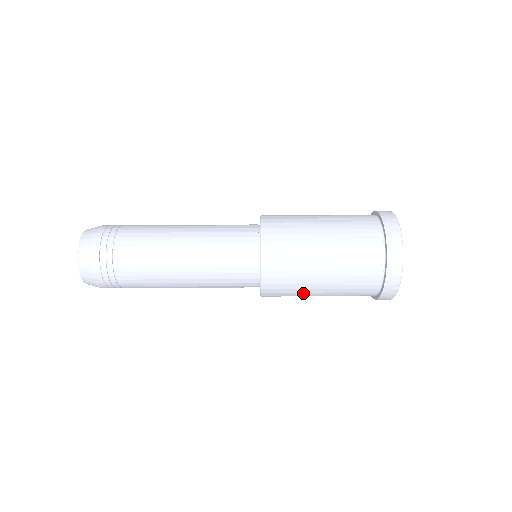
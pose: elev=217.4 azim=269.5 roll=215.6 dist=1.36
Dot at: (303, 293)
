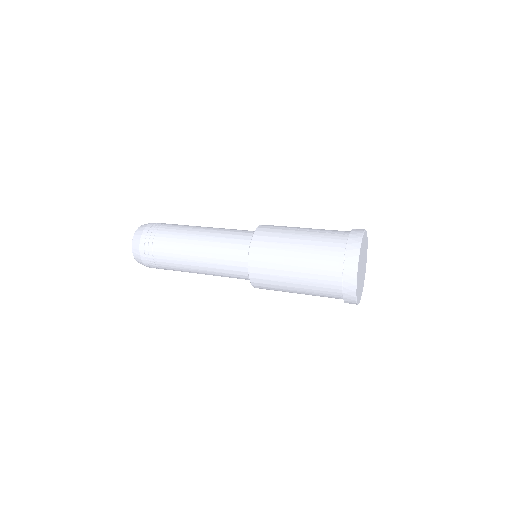
Dot at: occluded
